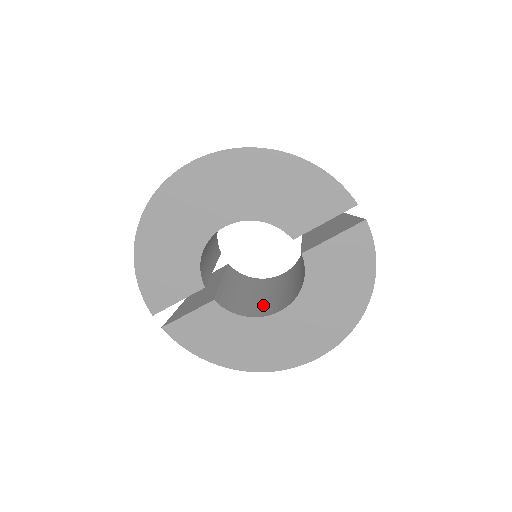
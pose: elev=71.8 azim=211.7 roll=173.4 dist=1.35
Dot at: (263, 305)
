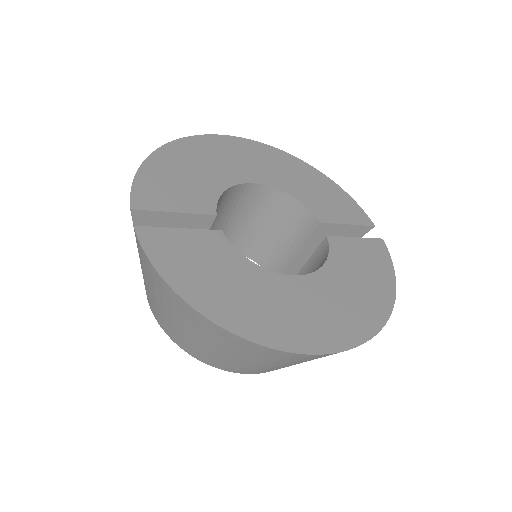
Dot at: occluded
